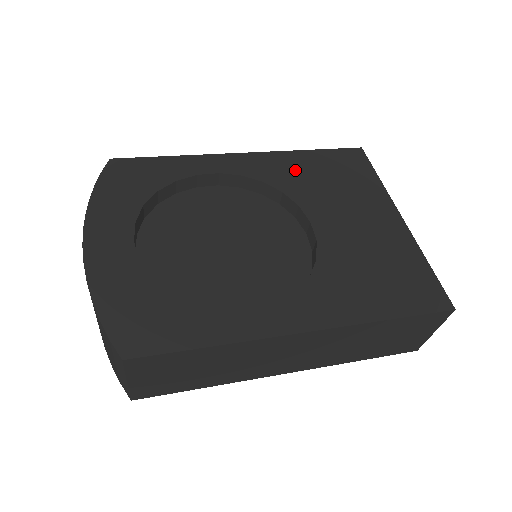
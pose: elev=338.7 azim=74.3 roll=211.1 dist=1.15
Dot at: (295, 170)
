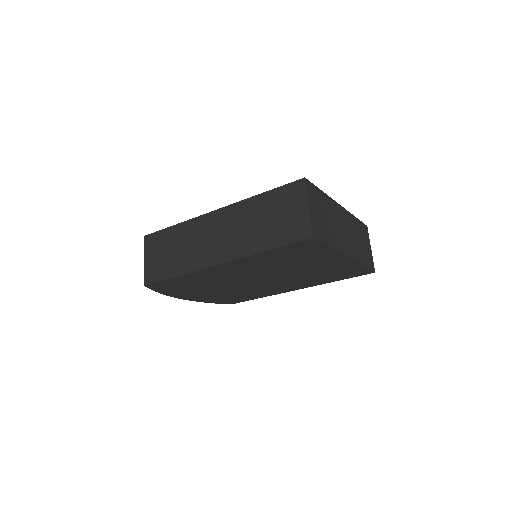
Dot at: occluded
